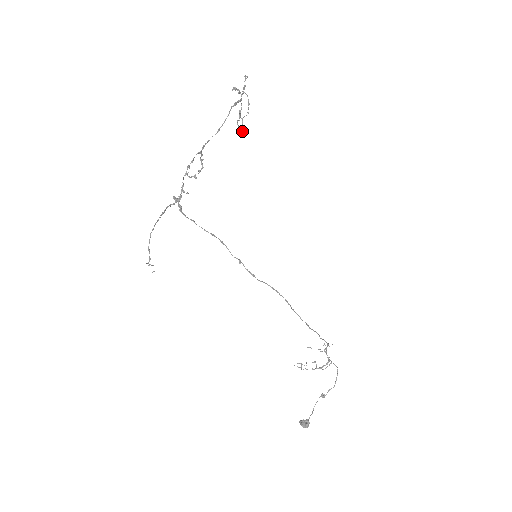
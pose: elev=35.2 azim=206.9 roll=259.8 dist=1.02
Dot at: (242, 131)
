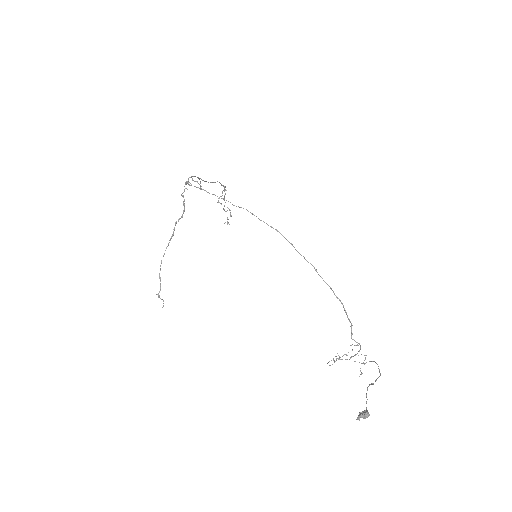
Dot at: occluded
